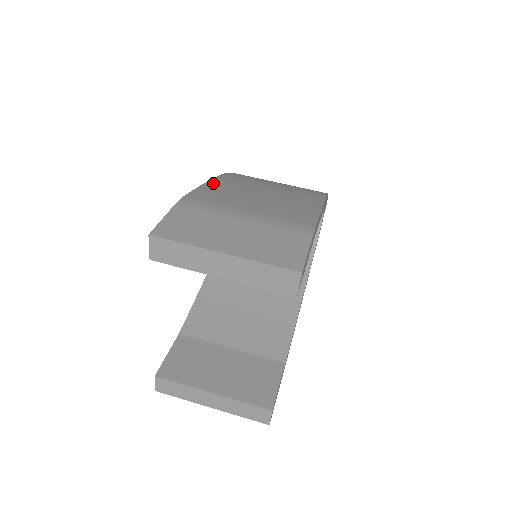
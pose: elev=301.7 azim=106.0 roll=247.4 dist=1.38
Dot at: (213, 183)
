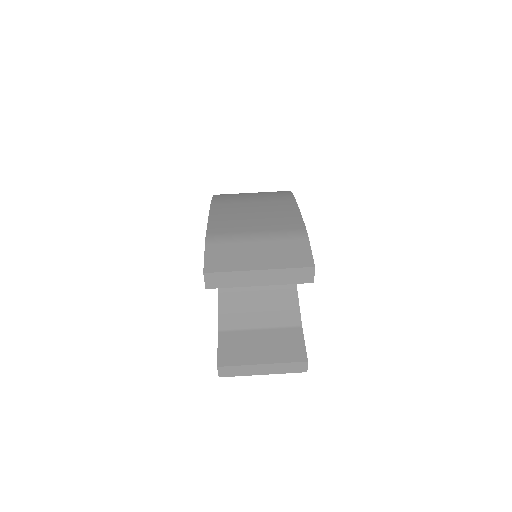
Dot at: (214, 214)
